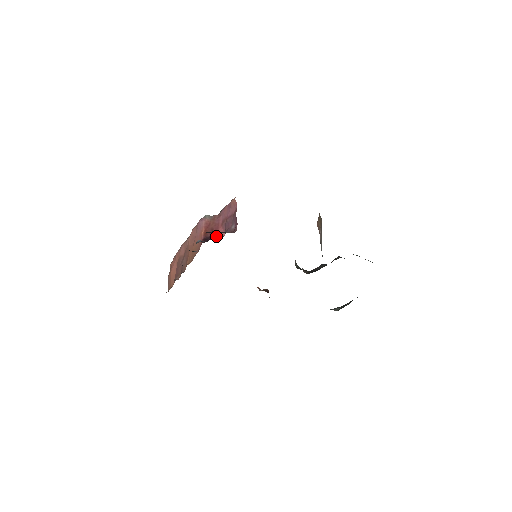
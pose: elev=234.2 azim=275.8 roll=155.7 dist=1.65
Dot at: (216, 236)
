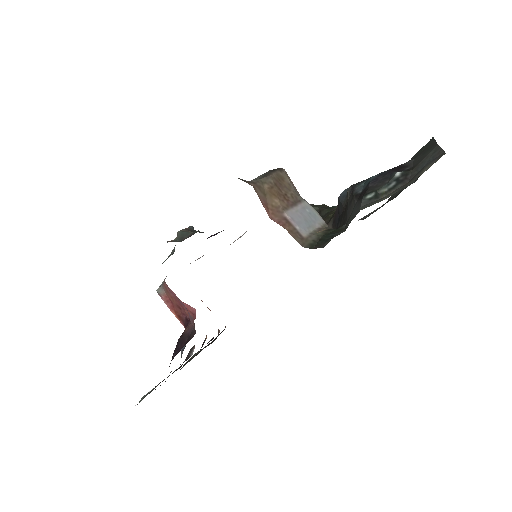
Dot at: occluded
